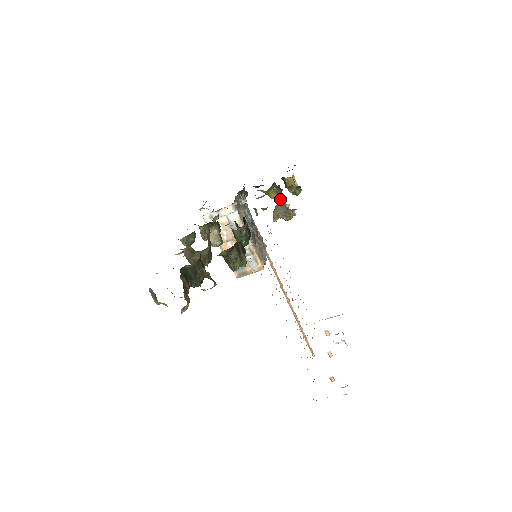
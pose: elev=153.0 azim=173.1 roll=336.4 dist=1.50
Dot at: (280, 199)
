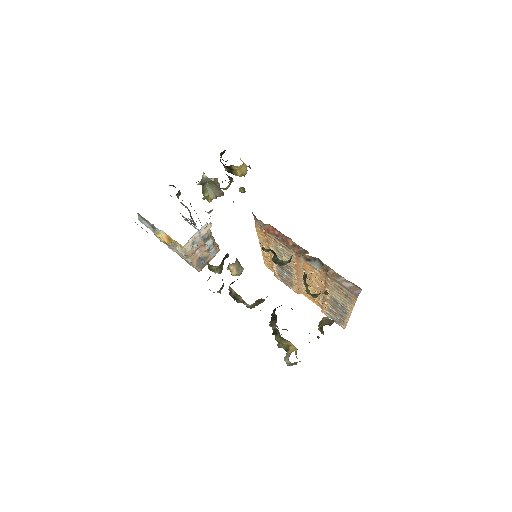
Dot at: (244, 191)
